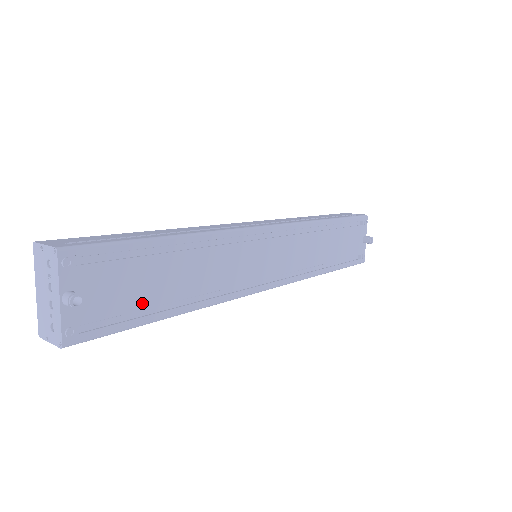
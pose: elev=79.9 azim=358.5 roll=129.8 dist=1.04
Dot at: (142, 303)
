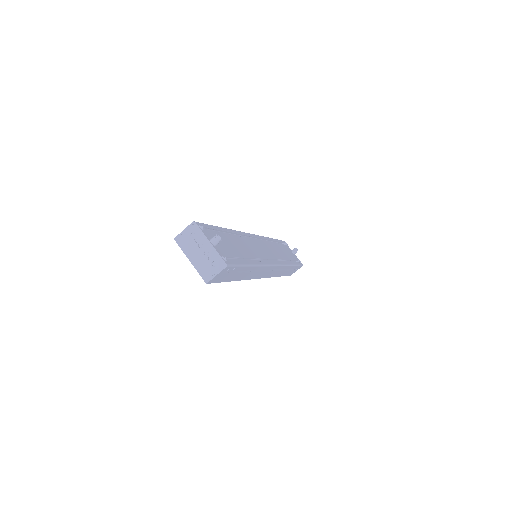
Dot at: (237, 254)
